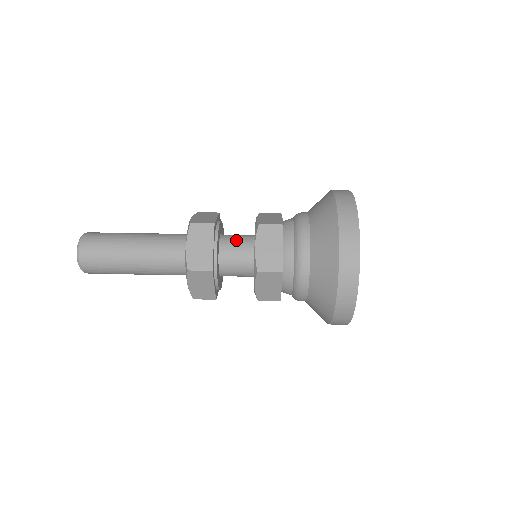
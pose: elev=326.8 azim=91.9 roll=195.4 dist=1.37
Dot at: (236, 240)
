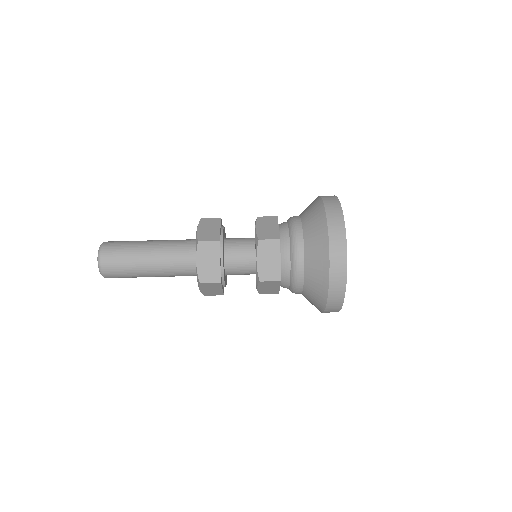
Dot at: (238, 248)
